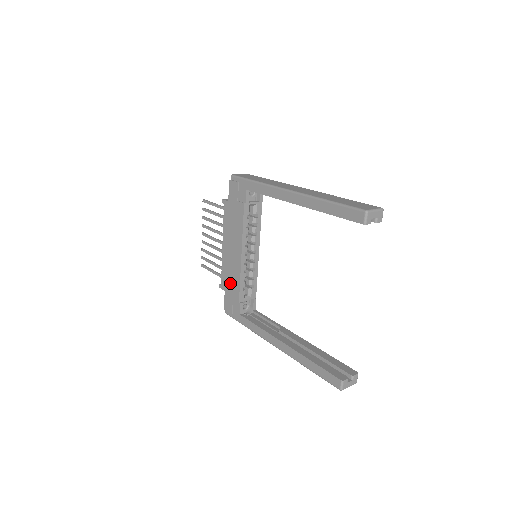
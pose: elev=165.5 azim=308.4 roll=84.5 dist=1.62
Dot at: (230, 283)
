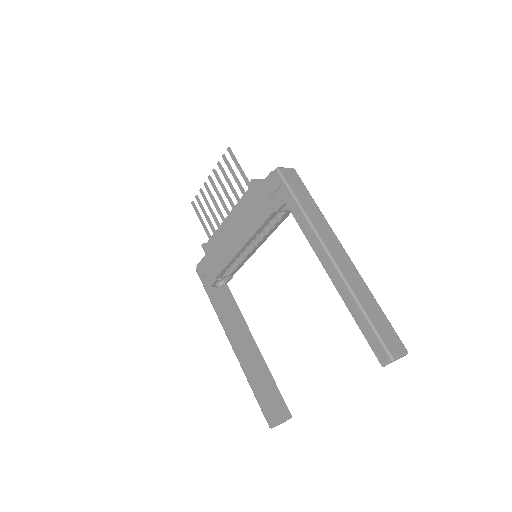
Dot at: (215, 255)
